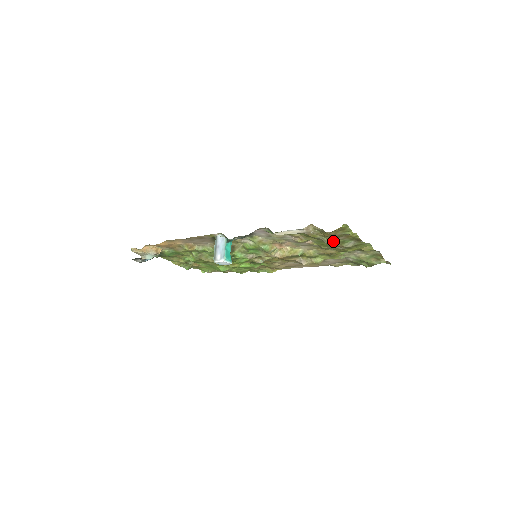
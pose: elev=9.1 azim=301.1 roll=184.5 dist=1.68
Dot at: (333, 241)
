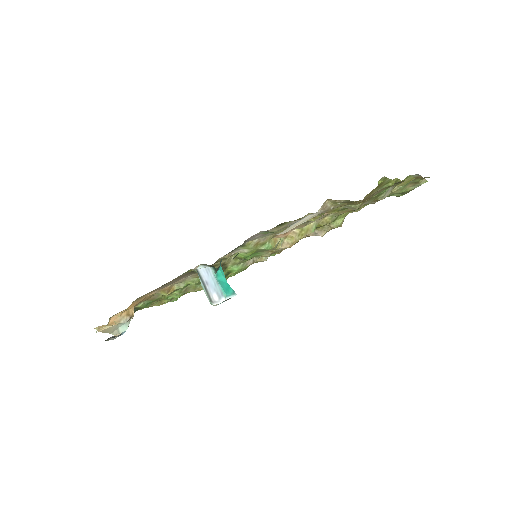
Dot at: (364, 202)
